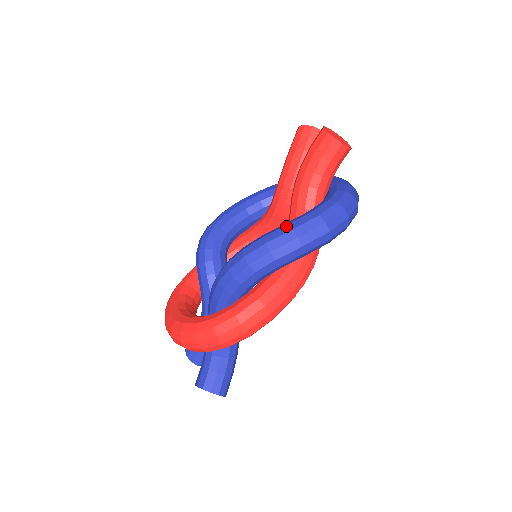
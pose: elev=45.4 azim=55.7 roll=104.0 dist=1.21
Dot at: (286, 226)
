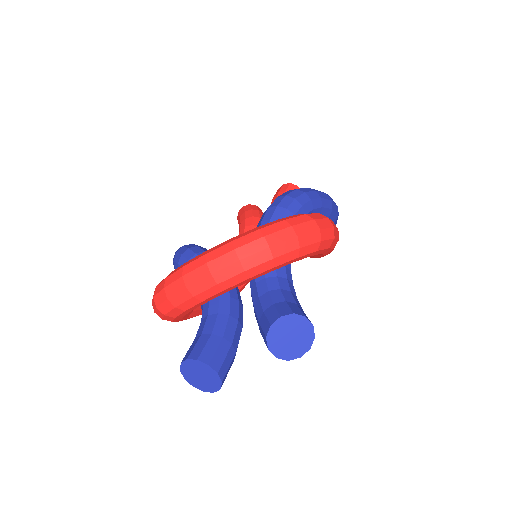
Dot at: occluded
